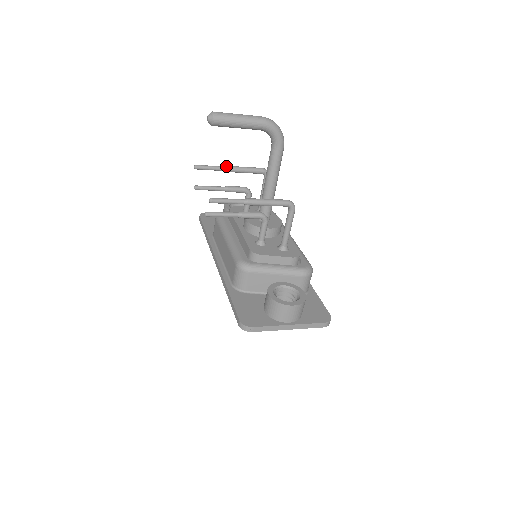
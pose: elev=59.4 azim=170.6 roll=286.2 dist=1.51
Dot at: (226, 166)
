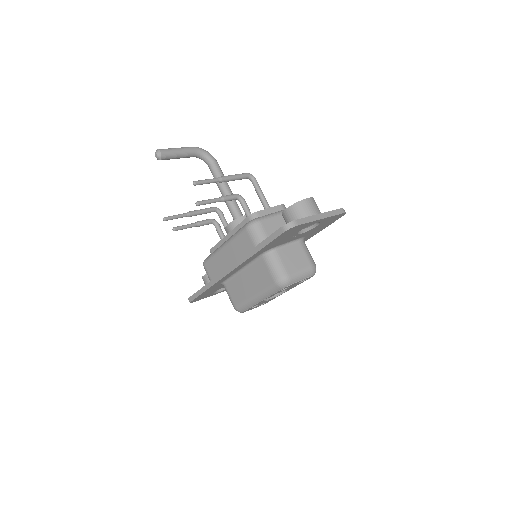
Dot at: occluded
